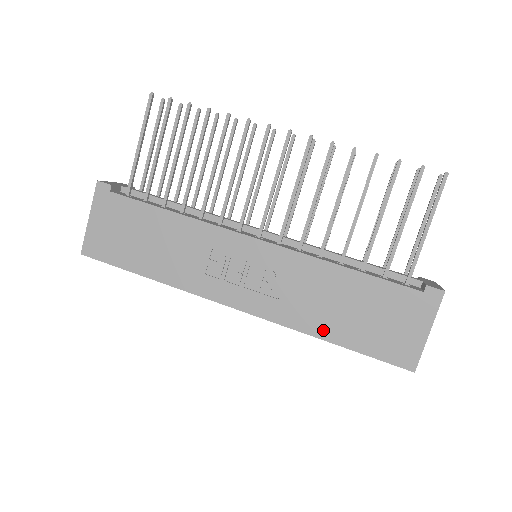
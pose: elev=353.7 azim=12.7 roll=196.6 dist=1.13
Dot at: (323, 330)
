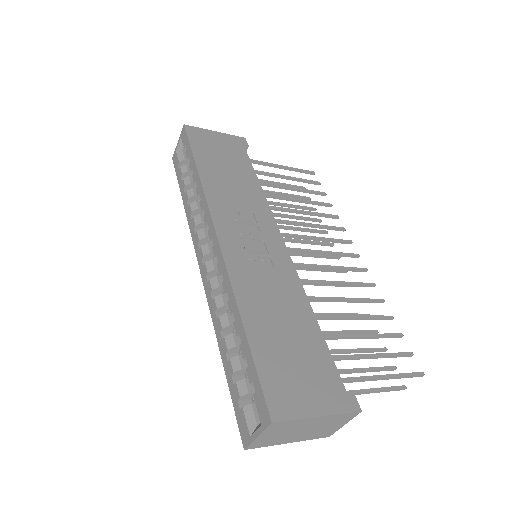
Dot at: (250, 312)
